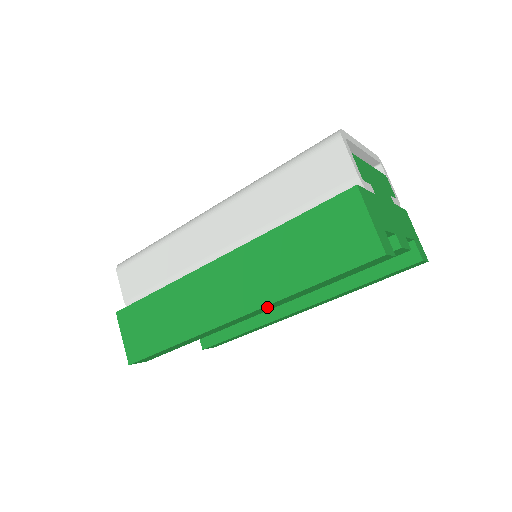
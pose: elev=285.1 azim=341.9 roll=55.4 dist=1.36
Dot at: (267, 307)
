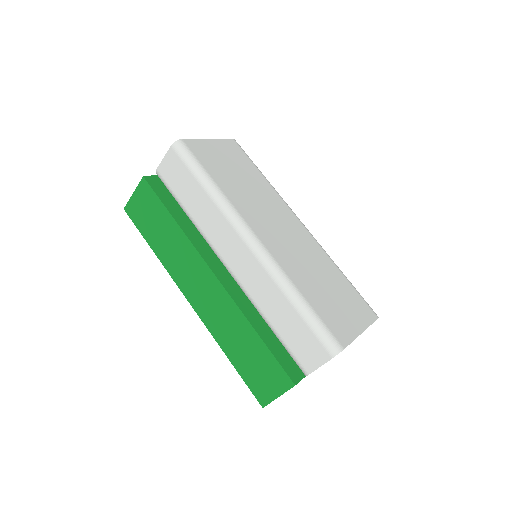
Dot at: occluded
